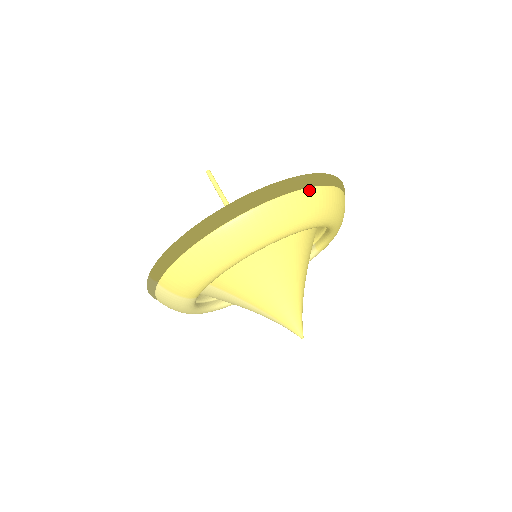
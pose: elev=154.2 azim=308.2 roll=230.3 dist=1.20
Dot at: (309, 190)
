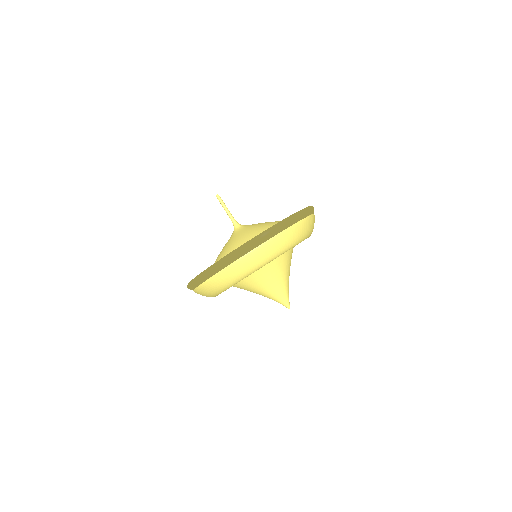
Dot at: (272, 239)
